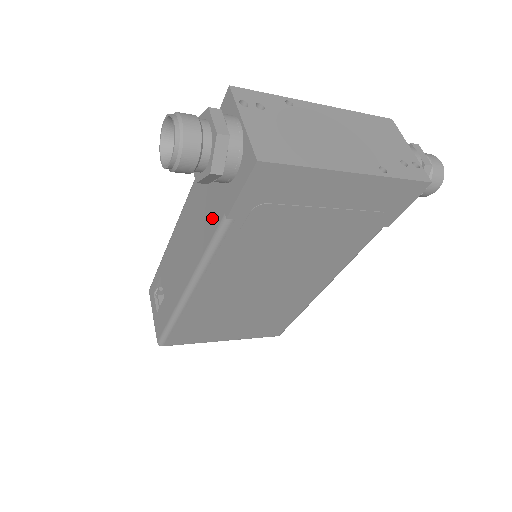
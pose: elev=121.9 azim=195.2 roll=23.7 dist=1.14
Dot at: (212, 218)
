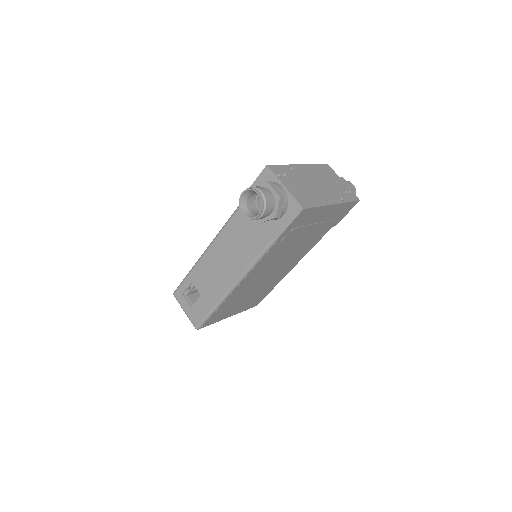
Dot at: (260, 240)
